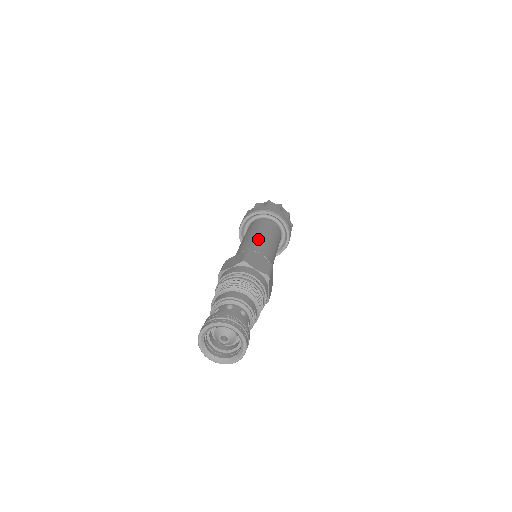
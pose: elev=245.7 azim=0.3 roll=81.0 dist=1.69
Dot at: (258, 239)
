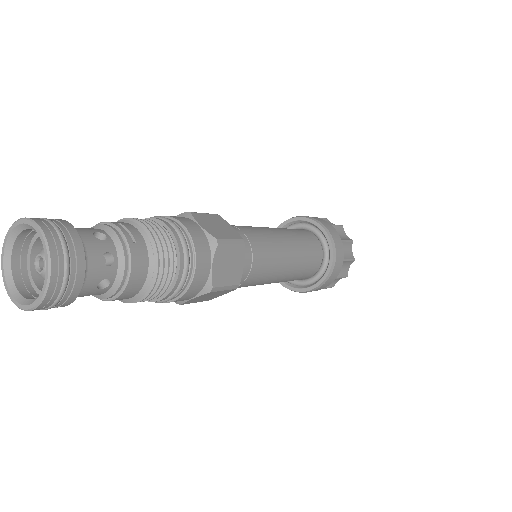
Dot at: occluded
